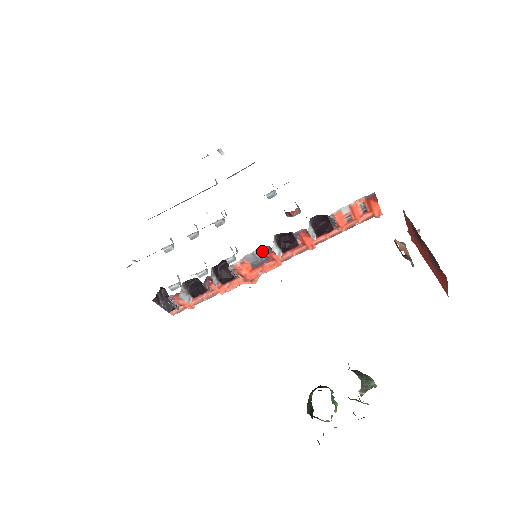
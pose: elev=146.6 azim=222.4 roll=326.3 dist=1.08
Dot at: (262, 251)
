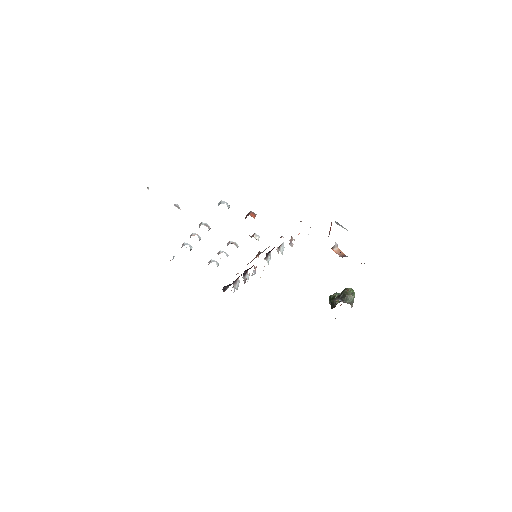
Dot at: occluded
